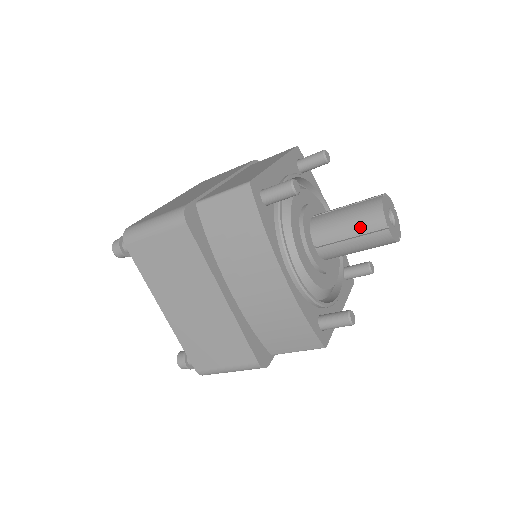
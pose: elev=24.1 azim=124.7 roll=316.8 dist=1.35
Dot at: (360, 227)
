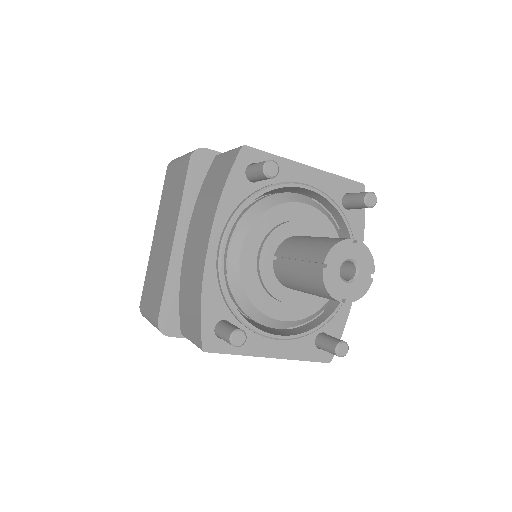
Dot at: (308, 254)
